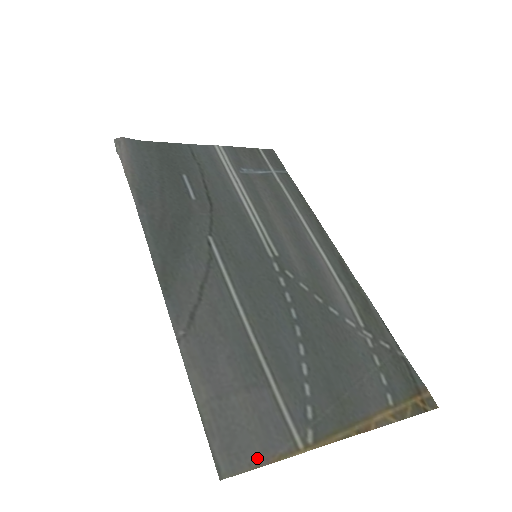
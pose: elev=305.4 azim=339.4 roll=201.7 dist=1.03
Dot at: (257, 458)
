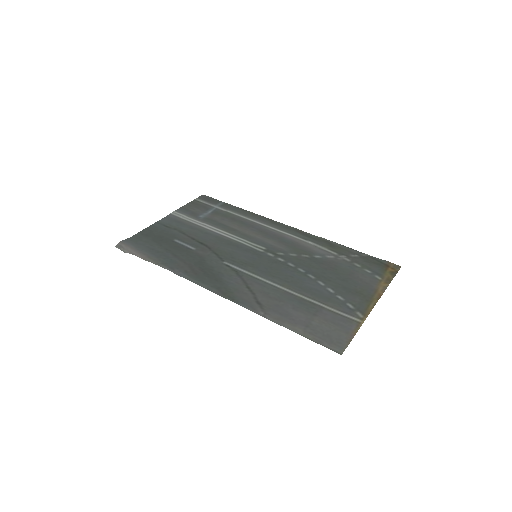
Dot at: (347, 338)
